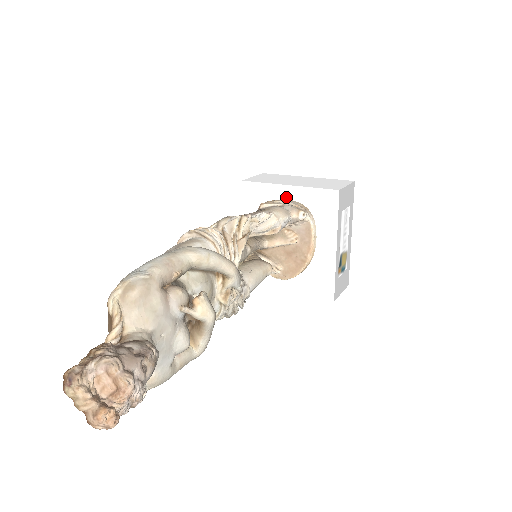
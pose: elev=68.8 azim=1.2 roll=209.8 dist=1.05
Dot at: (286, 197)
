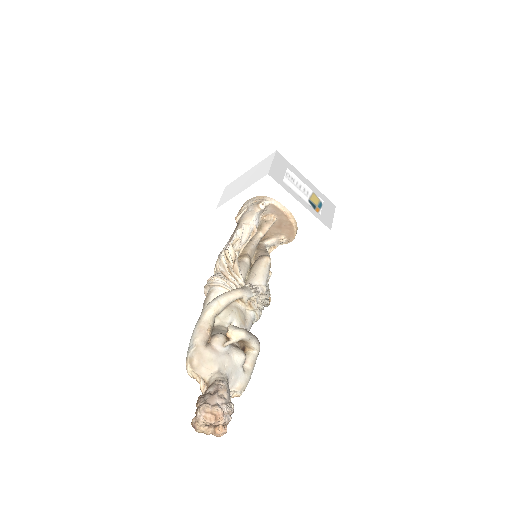
Dot at: (246, 199)
